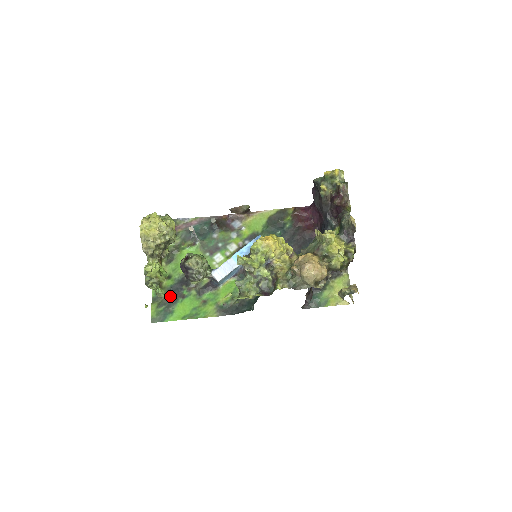
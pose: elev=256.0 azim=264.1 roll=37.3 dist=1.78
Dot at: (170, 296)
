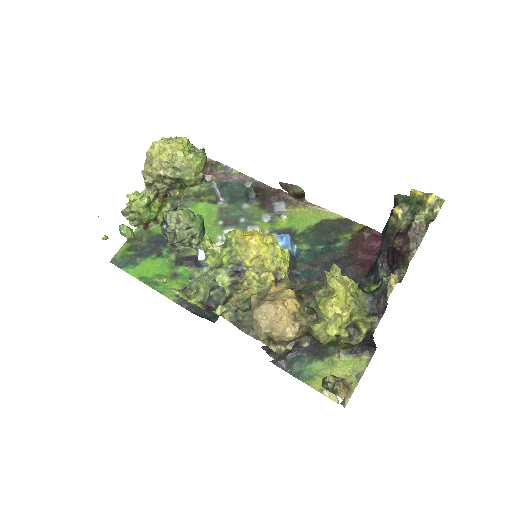
Dot at: (148, 245)
